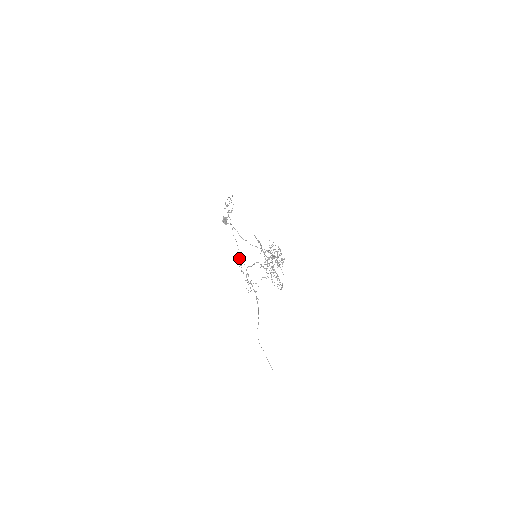
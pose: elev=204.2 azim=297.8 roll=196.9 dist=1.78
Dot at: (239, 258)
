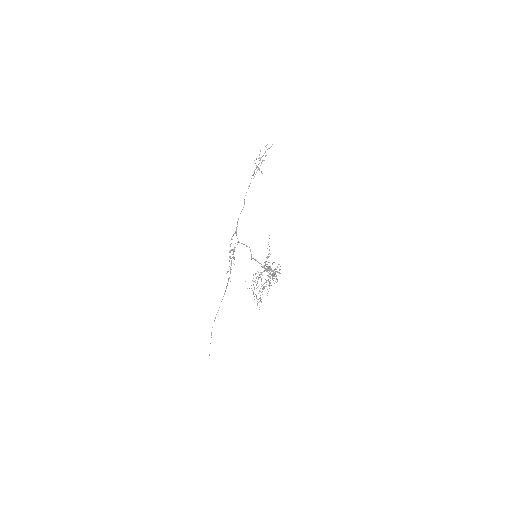
Dot at: occluded
